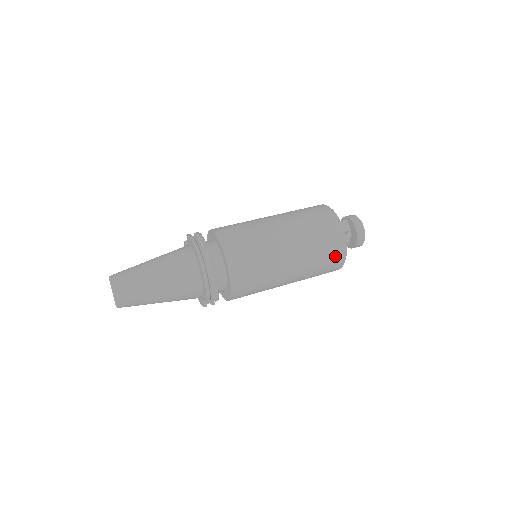
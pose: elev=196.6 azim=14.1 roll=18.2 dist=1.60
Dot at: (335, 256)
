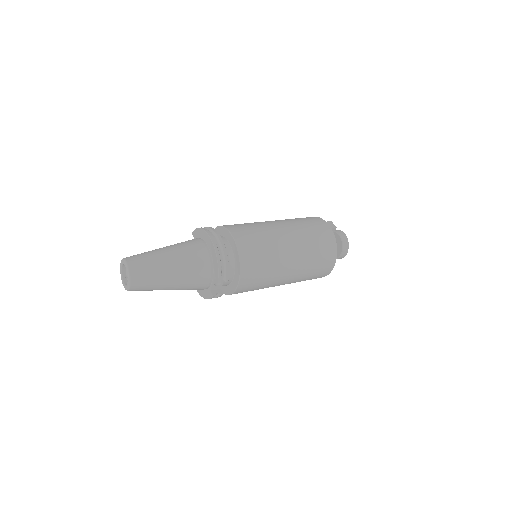
Dot at: (328, 248)
